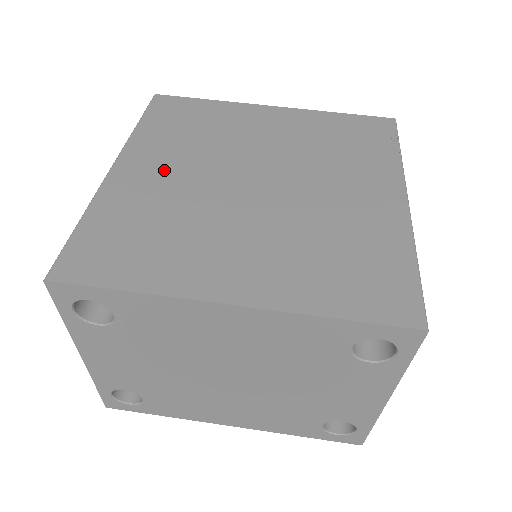
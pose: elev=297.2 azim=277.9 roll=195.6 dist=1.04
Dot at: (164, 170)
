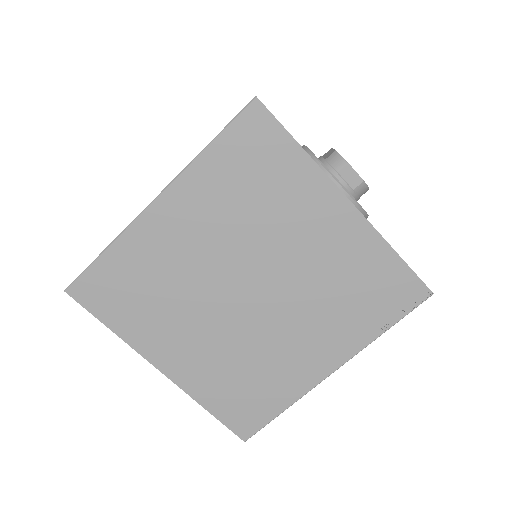
Dot at: (191, 234)
